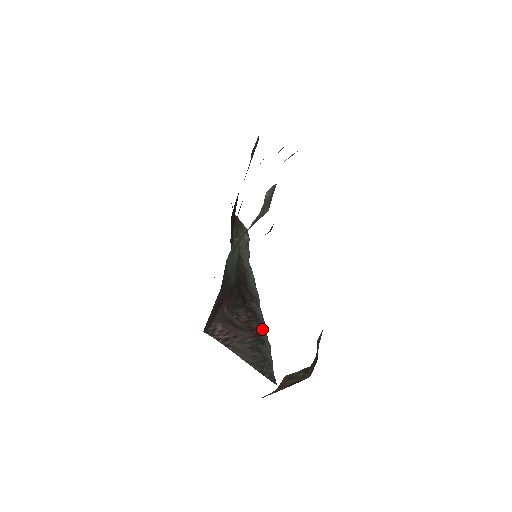
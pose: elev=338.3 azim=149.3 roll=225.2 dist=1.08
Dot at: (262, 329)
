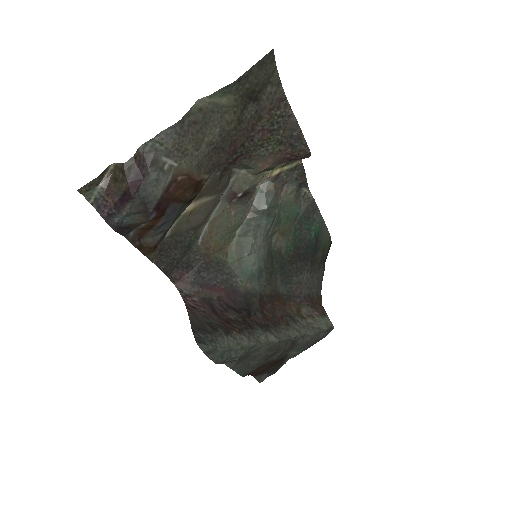
Dot at: (243, 335)
